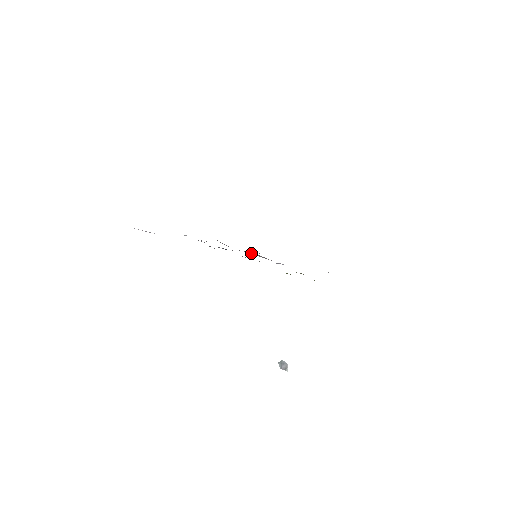
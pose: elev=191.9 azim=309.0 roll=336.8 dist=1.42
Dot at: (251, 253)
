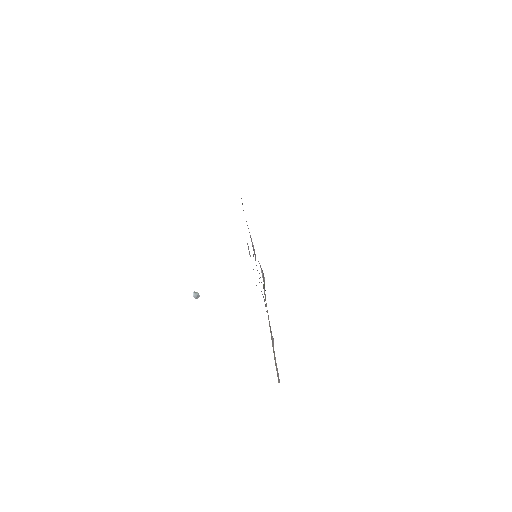
Dot at: (259, 263)
